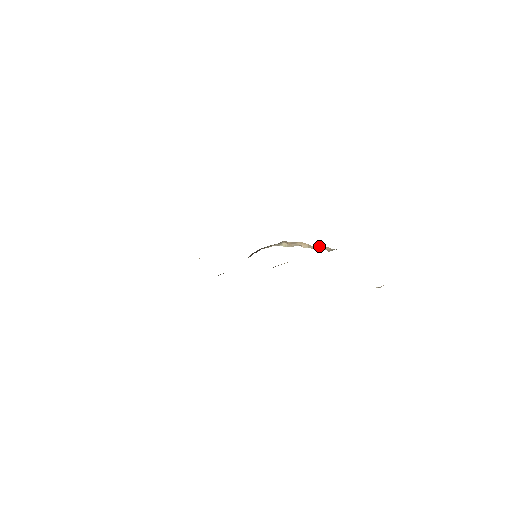
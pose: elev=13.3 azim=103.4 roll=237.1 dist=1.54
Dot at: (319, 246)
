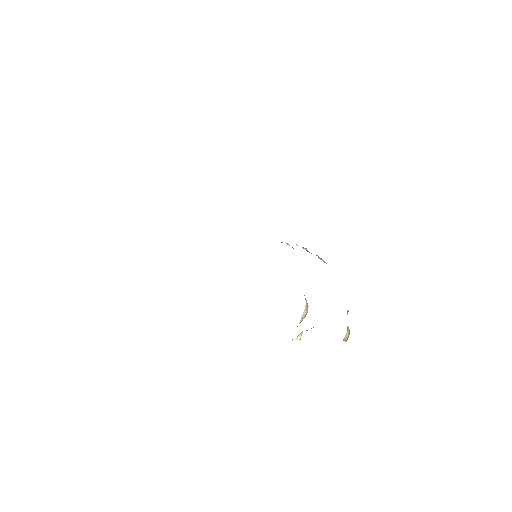
Dot at: (316, 255)
